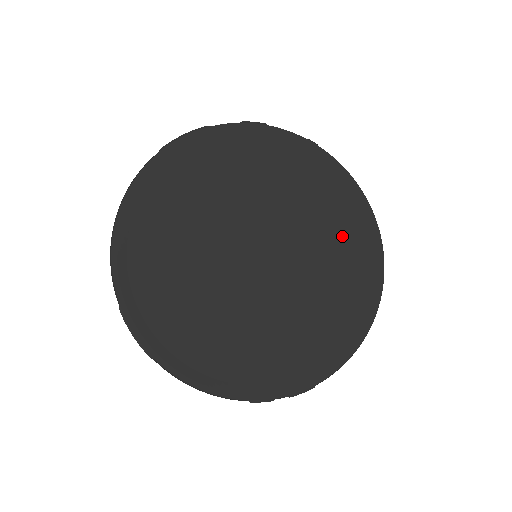
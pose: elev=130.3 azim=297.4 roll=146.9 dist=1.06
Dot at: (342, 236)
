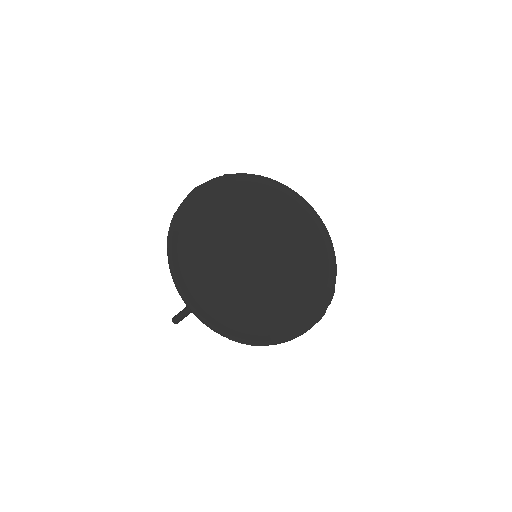
Dot at: (282, 209)
